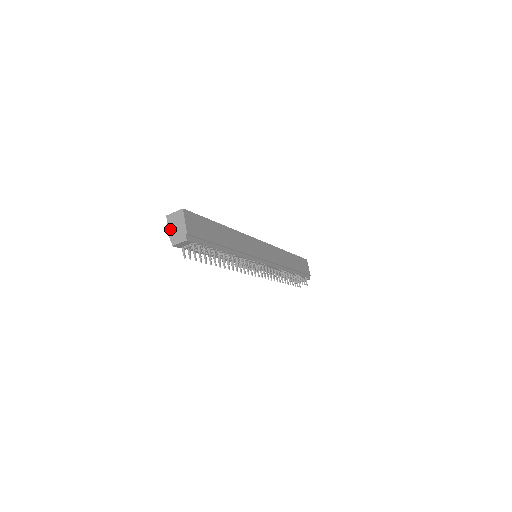
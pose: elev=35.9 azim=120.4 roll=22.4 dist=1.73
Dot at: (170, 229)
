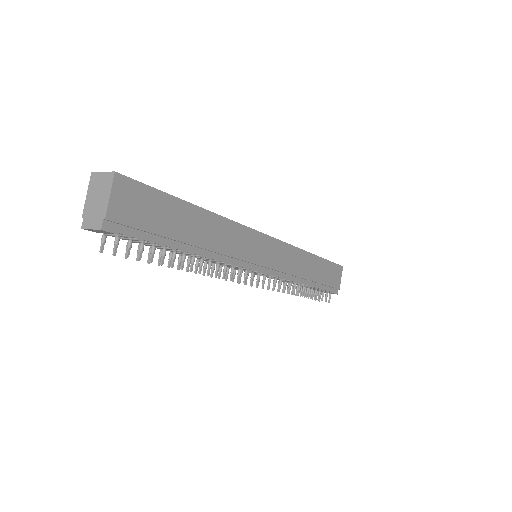
Dot at: (88, 198)
